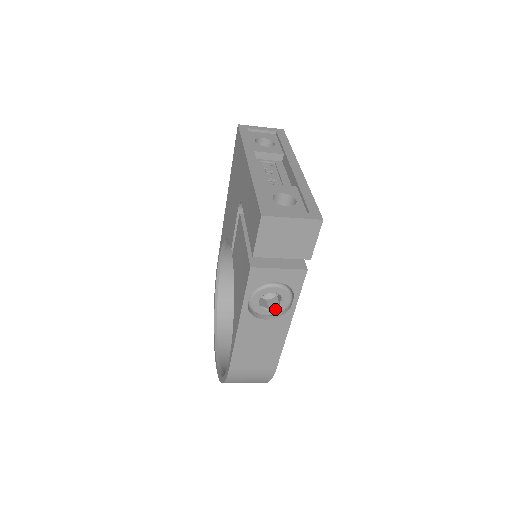
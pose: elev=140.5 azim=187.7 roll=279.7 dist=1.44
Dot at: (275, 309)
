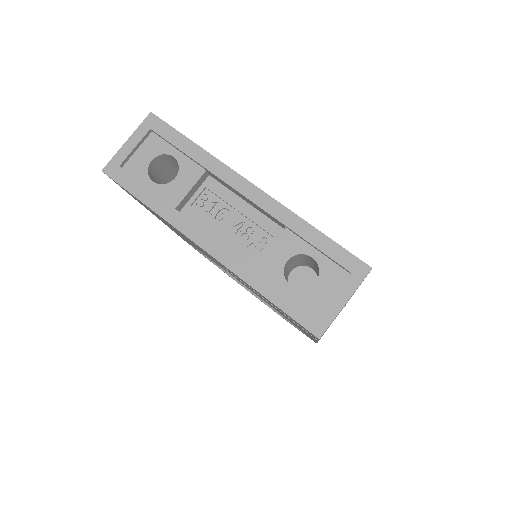
Dot at: (341, 310)
